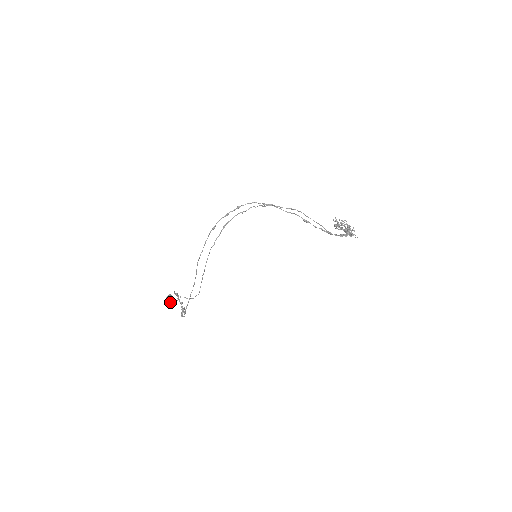
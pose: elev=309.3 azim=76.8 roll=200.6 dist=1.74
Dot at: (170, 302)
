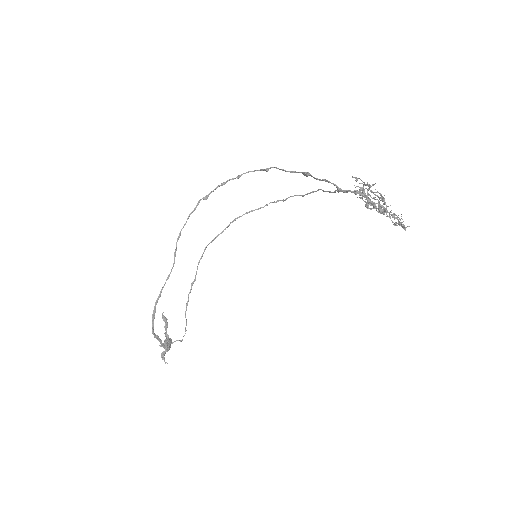
Dot at: occluded
